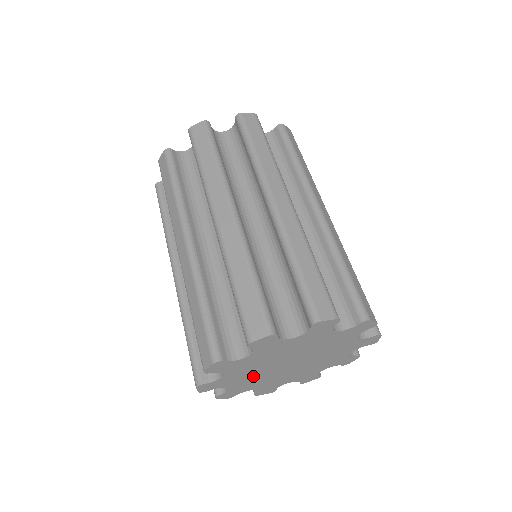
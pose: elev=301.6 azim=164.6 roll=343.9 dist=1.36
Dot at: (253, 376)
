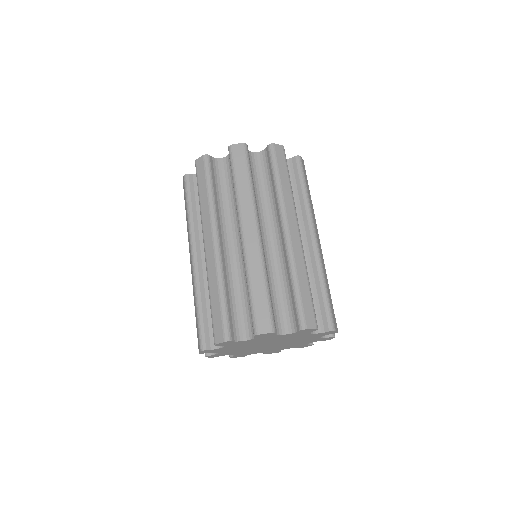
Dot at: (245, 350)
